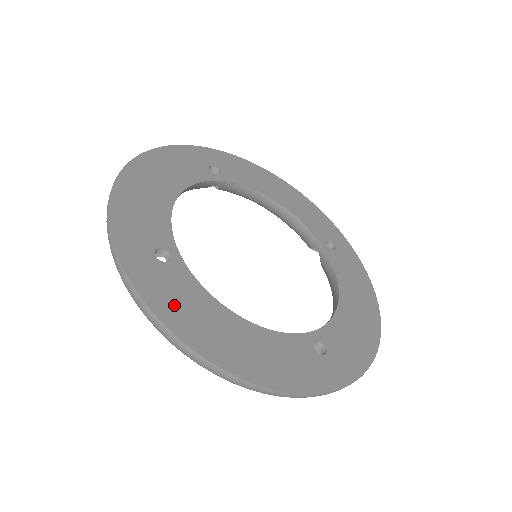
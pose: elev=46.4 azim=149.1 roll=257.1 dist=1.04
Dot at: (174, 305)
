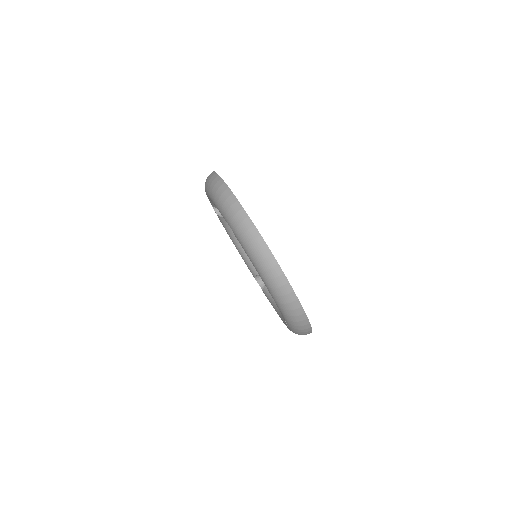
Dot at: occluded
